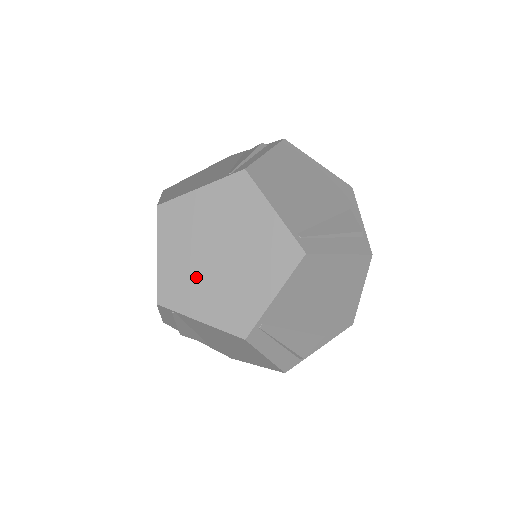
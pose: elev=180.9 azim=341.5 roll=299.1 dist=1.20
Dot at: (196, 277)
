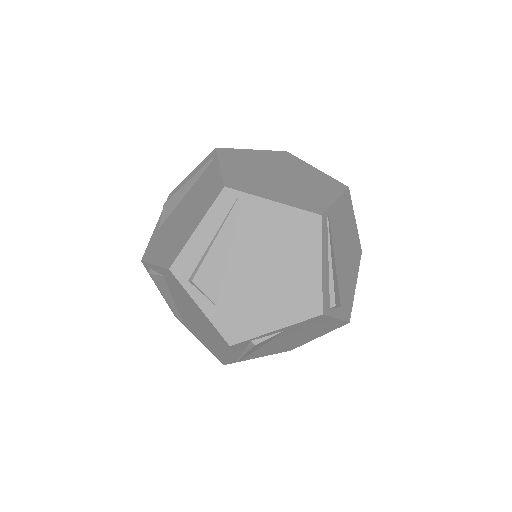
Dot at: (262, 181)
